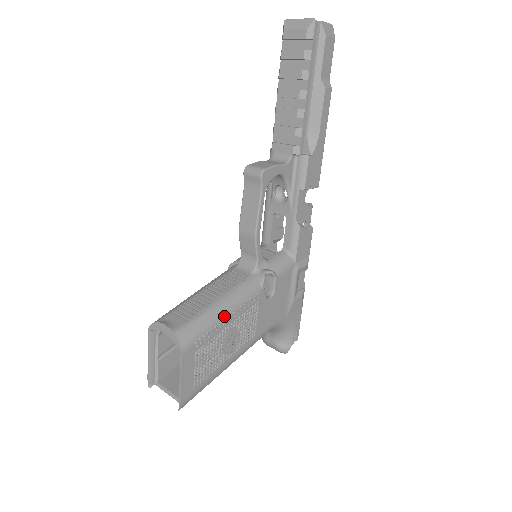
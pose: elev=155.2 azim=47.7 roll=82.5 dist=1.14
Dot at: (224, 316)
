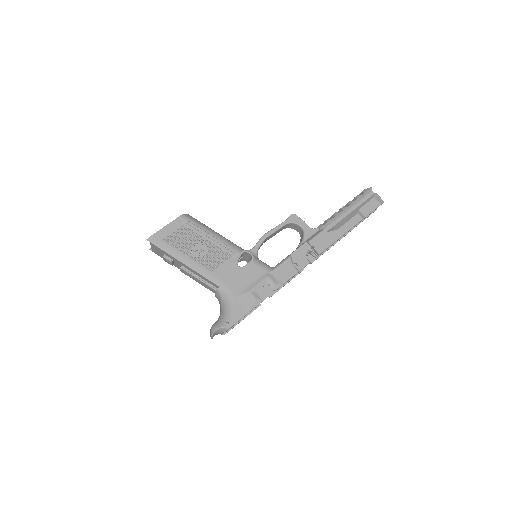
Dot at: (211, 233)
